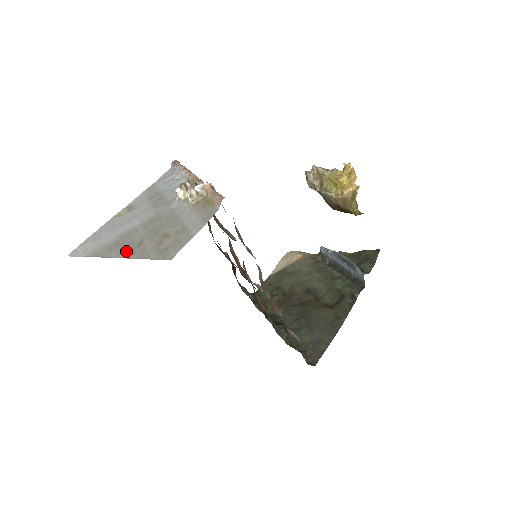
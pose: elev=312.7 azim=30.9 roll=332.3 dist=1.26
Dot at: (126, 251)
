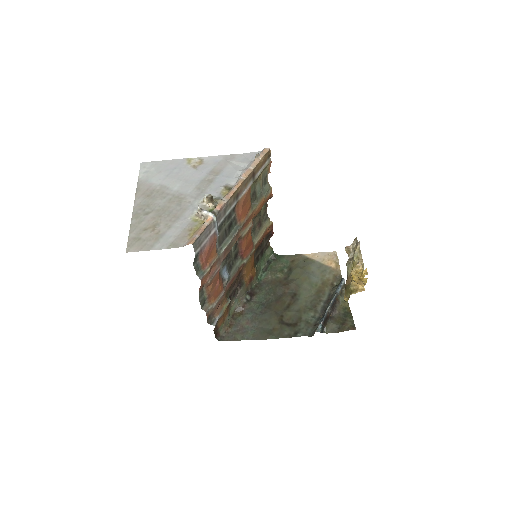
Dot at: (140, 209)
